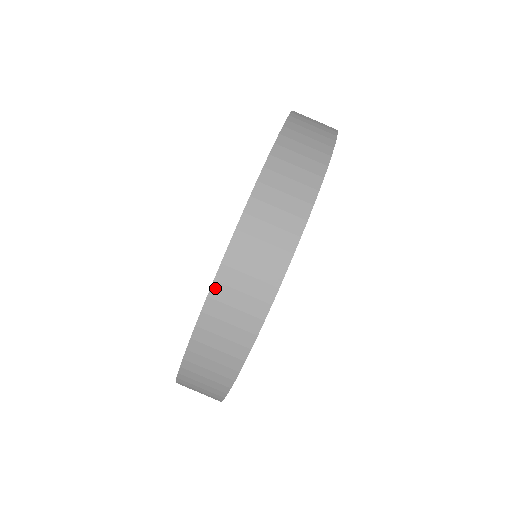
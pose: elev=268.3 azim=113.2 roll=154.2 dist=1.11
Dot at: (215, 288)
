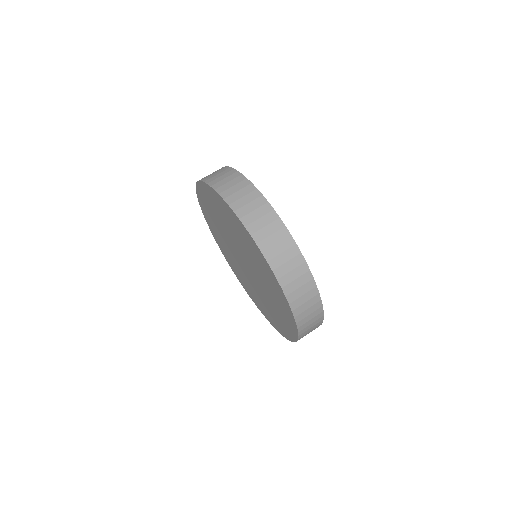
Dot at: (260, 246)
